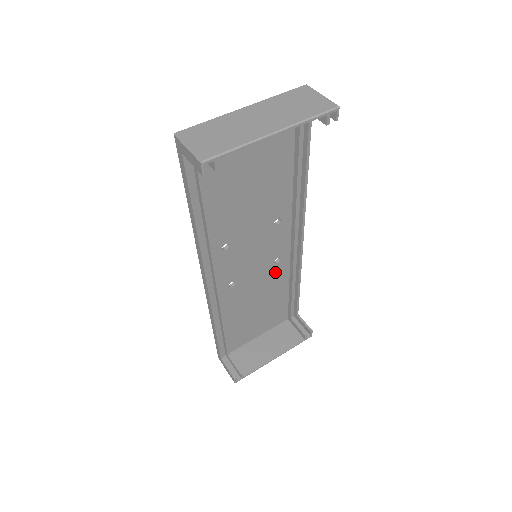
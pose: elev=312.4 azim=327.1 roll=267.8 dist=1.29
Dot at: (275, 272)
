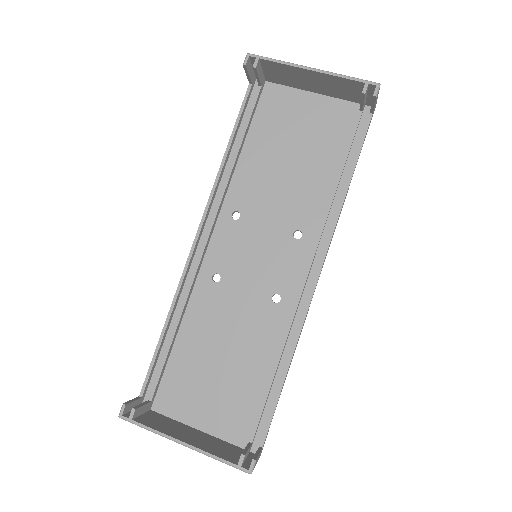
Dot at: (267, 317)
